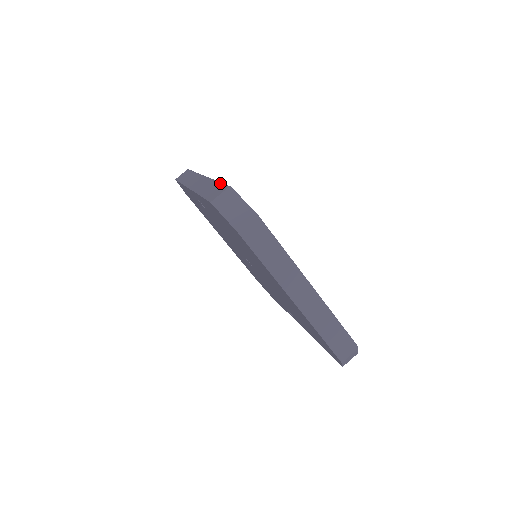
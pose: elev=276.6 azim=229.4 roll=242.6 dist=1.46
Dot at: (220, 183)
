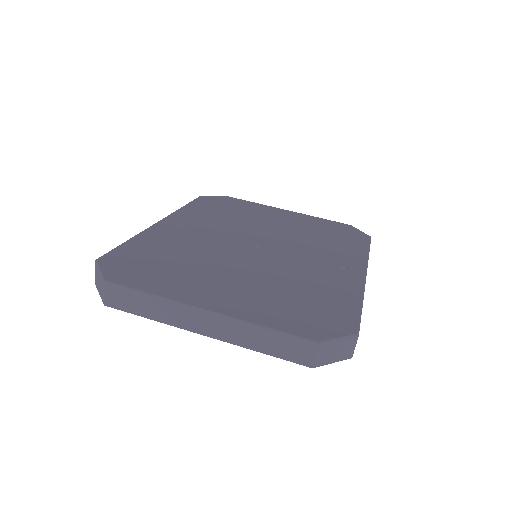
Dot at: (115, 248)
